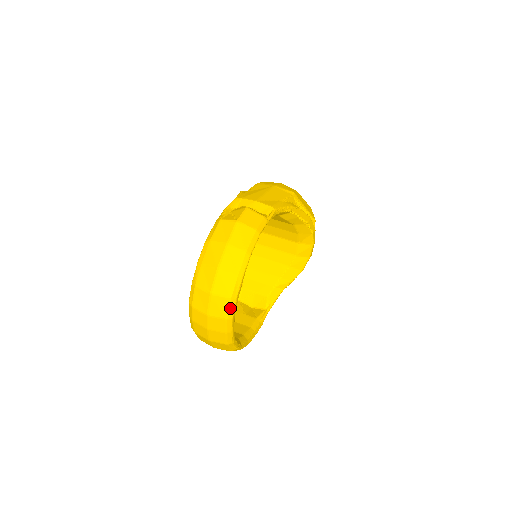
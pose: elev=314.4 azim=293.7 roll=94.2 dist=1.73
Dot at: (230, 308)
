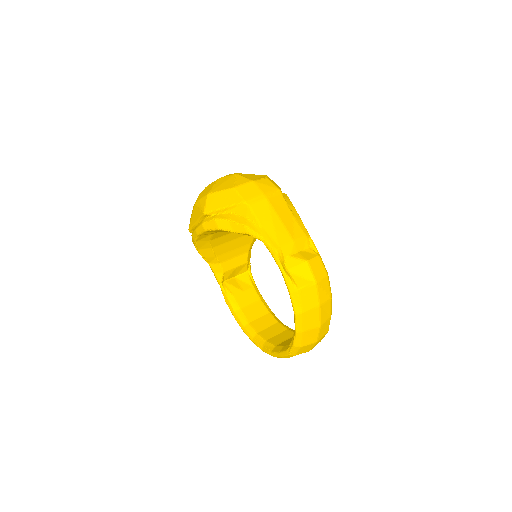
Dot at: occluded
